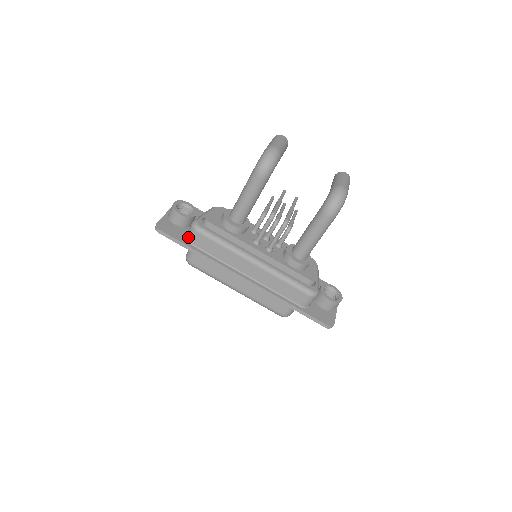
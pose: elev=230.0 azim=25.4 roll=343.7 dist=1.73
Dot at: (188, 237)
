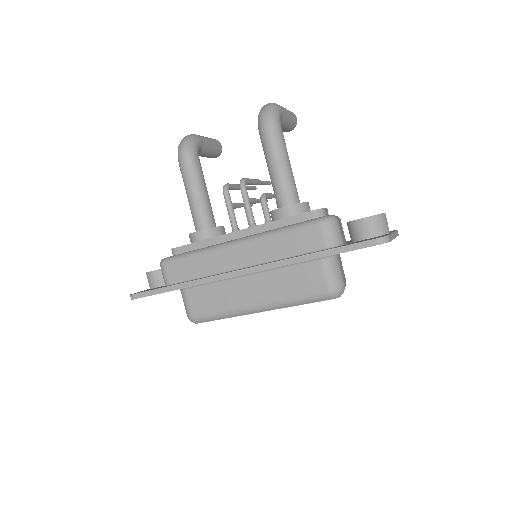
Dot at: (164, 281)
